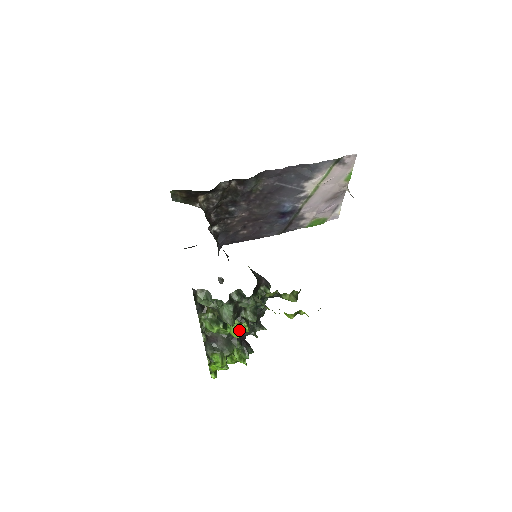
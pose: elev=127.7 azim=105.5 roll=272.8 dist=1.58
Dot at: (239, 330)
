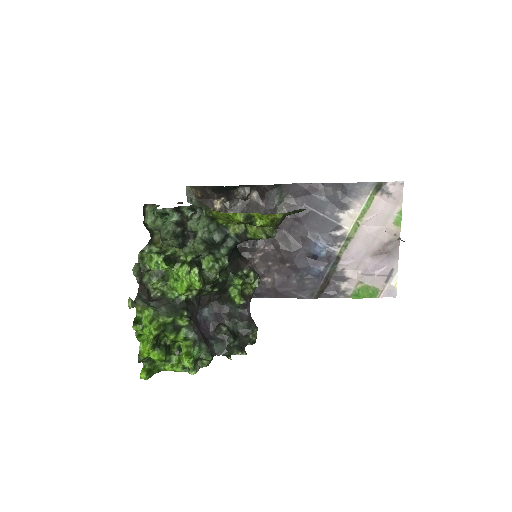
Dot at: (187, 281)
